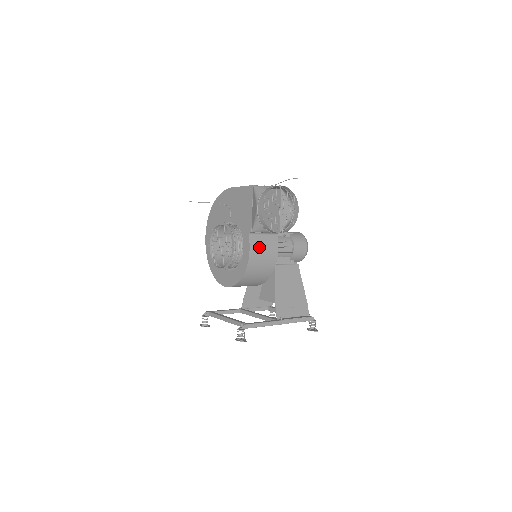
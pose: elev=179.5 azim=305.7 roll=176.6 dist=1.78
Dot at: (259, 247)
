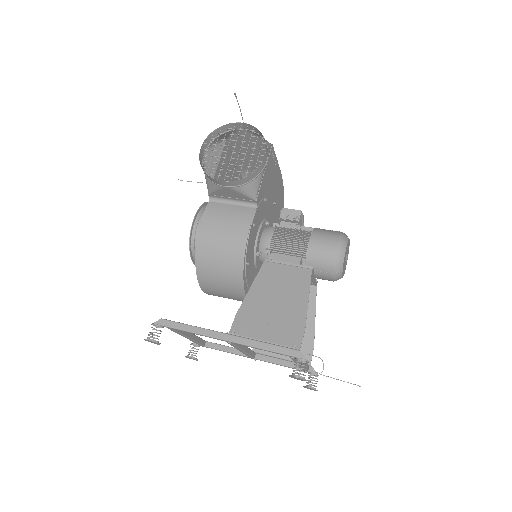
Dot at: (219, 217)
